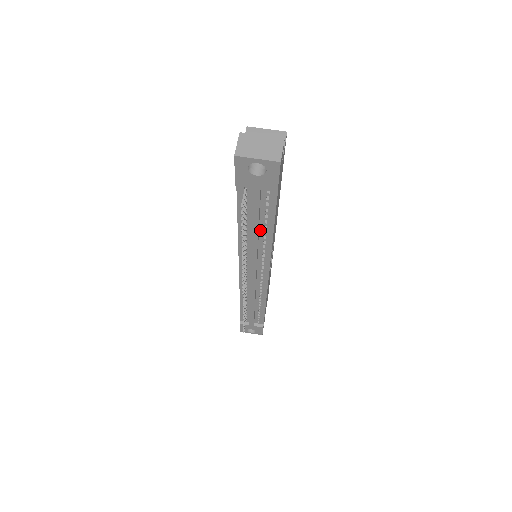
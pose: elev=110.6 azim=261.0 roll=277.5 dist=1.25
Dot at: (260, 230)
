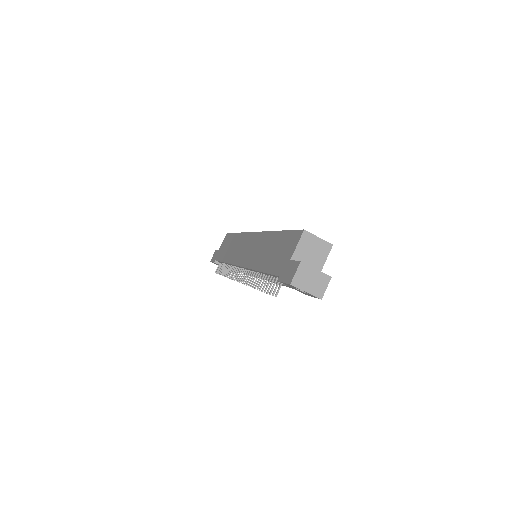
Dot at: occluded
